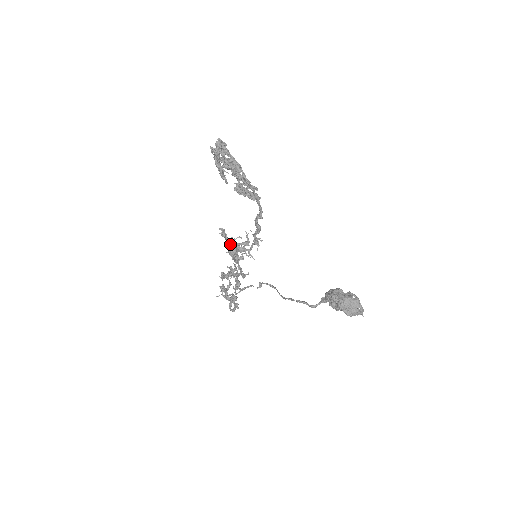
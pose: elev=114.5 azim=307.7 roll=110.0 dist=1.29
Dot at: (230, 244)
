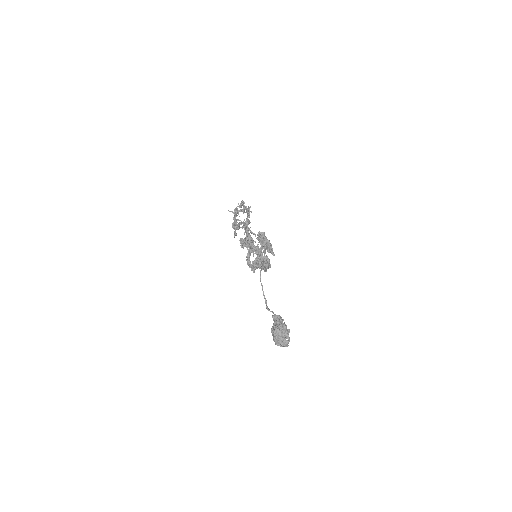
Dot at: (246, 233)
